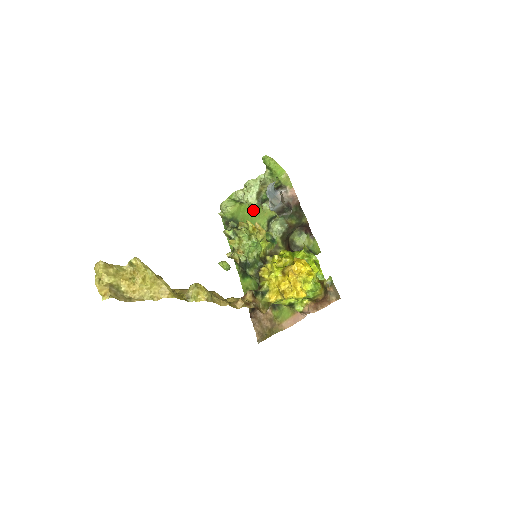
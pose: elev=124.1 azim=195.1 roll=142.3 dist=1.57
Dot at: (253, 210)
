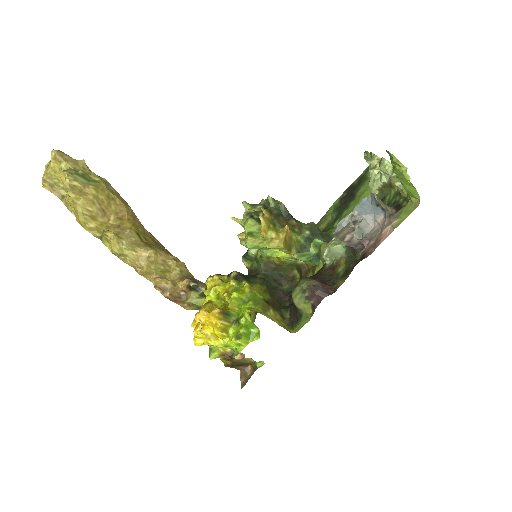
Dot at: occluded
